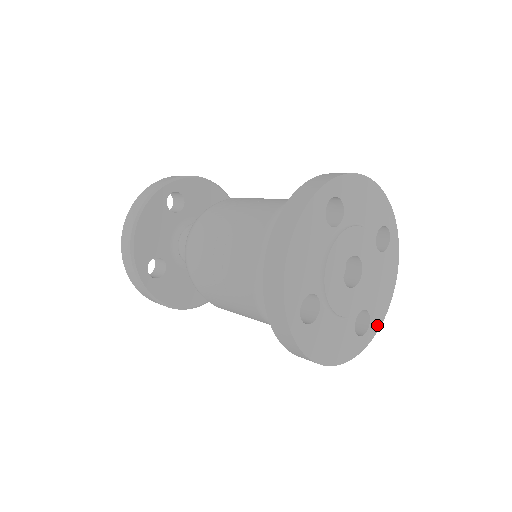
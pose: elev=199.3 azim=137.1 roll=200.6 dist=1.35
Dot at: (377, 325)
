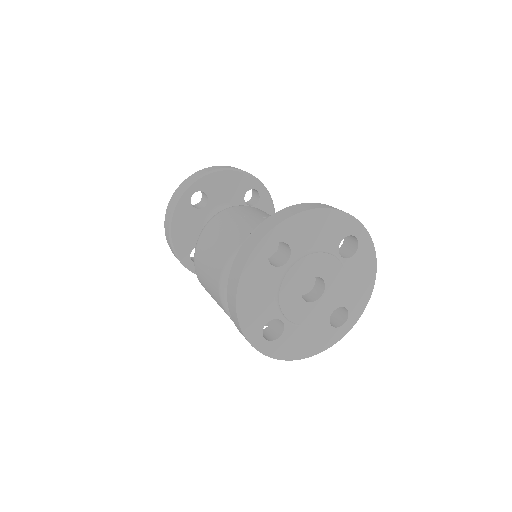
Dot at: (273, 352)
